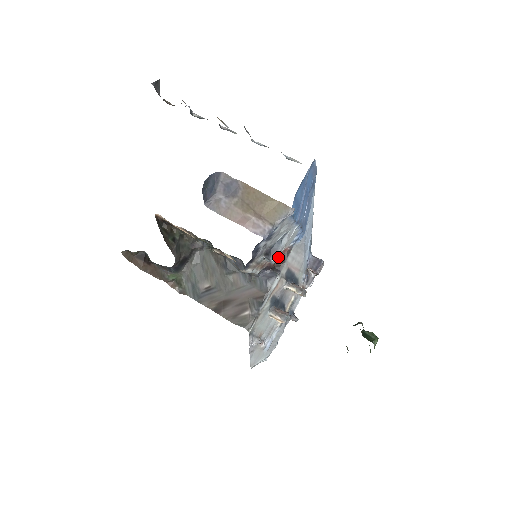
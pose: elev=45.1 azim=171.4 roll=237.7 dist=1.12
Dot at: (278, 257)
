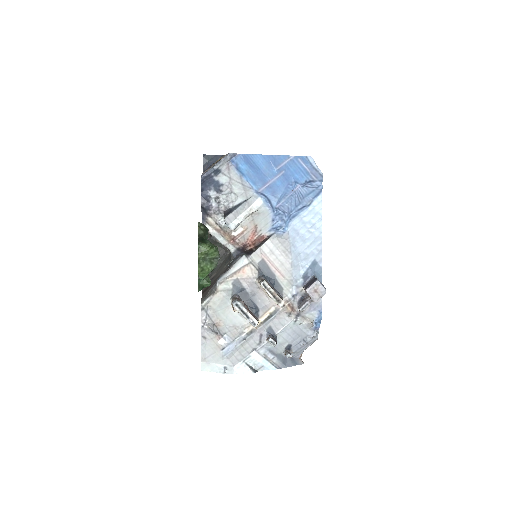
Dot at: (233, 220)
